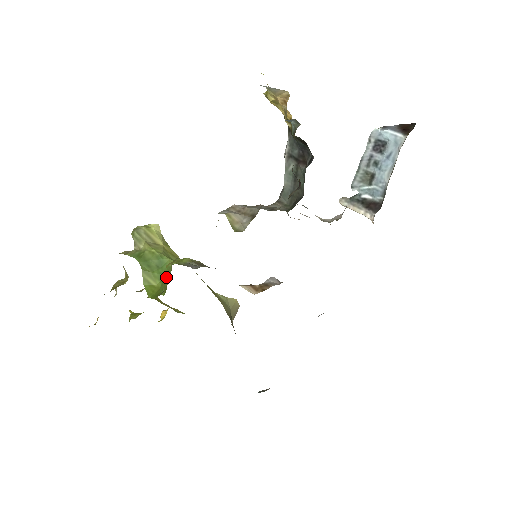
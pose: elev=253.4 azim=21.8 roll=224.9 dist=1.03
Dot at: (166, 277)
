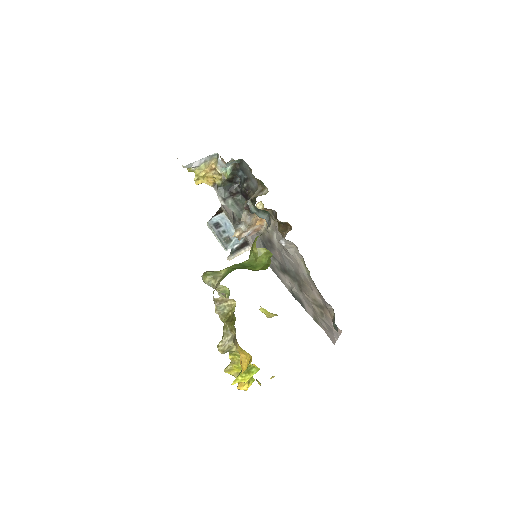
Dot at: (262, 249)
